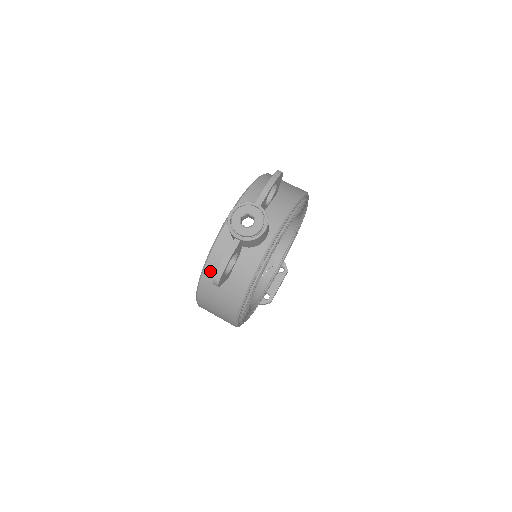
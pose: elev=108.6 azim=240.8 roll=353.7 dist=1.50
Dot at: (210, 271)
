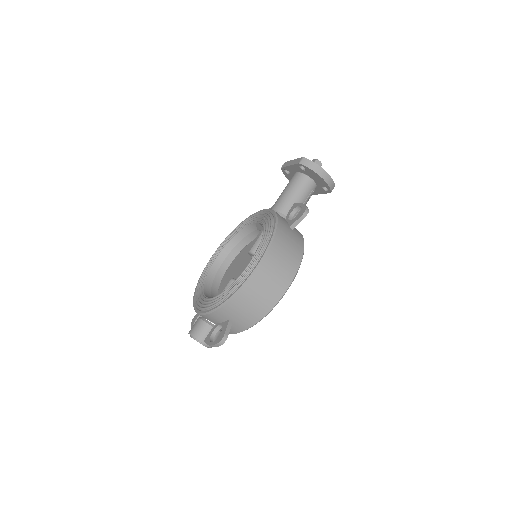
Dot at: occluded
